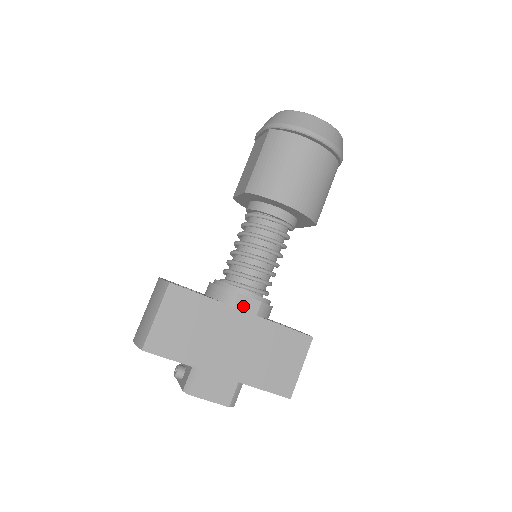
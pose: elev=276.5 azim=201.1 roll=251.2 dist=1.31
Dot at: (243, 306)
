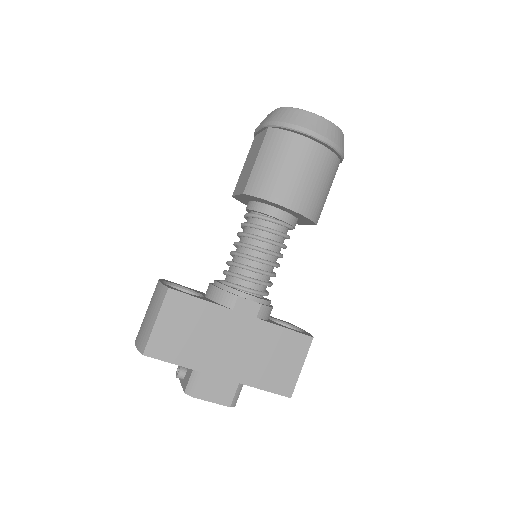
Dot at: (243, 309)
